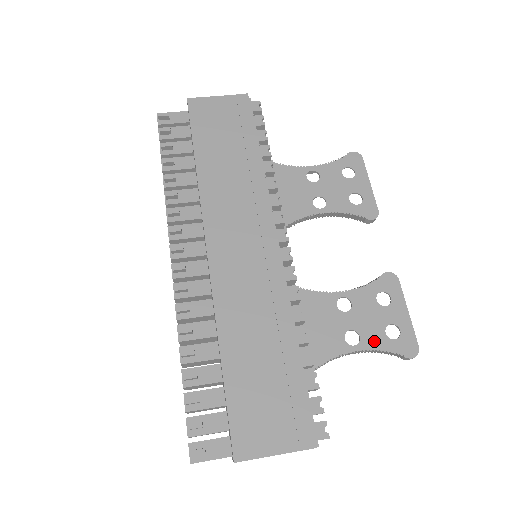
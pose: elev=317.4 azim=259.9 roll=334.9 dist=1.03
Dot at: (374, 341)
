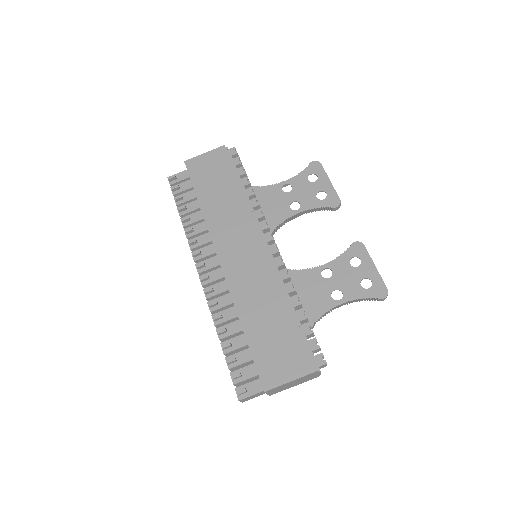
Dot at: (353, 293)
